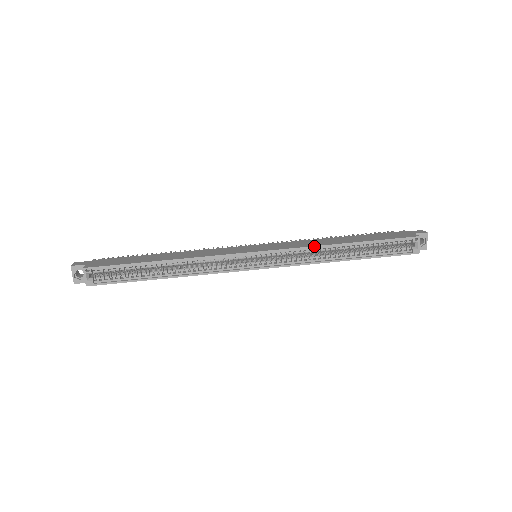
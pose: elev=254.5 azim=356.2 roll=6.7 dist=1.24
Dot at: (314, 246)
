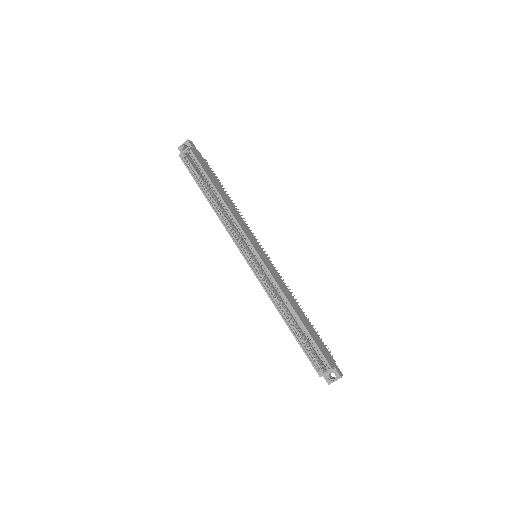
Dot at: (282, 291)
